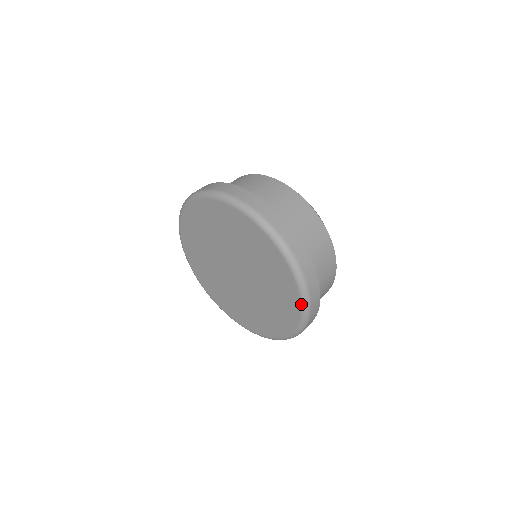
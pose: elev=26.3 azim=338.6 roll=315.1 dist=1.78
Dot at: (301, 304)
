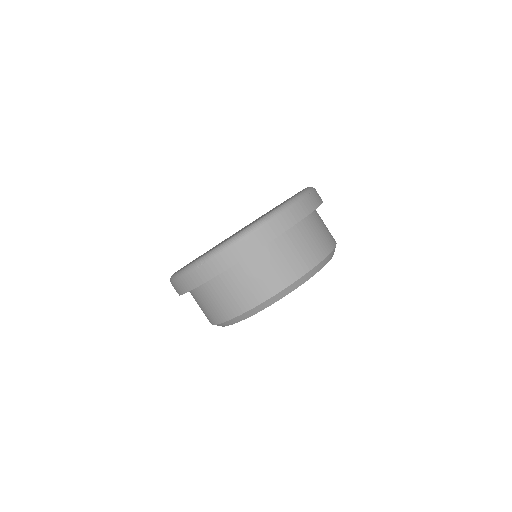
Dot at: (278, 207)
